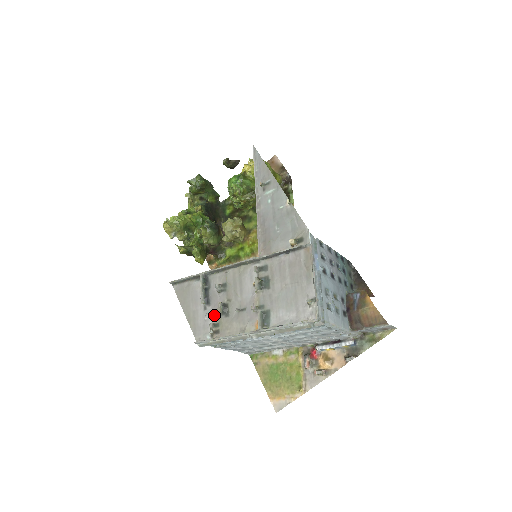
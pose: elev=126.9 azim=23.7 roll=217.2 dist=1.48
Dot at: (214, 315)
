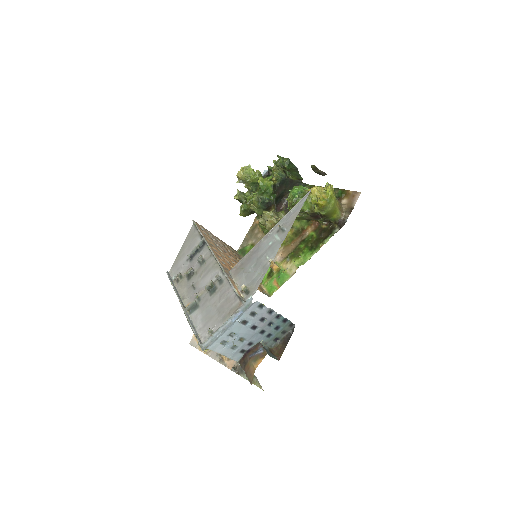
Dot at: (186, 270)
